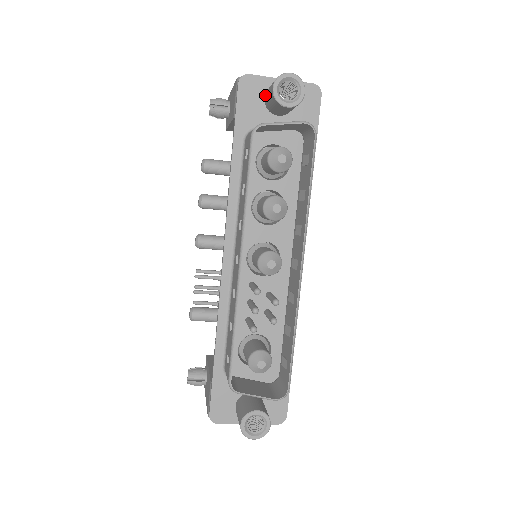
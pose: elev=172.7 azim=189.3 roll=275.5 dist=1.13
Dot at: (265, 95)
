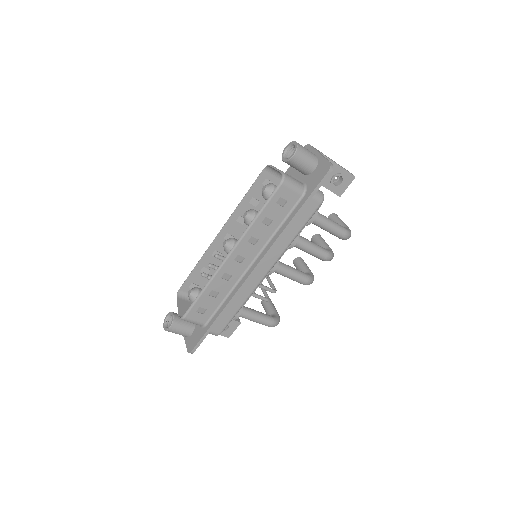
Dot at: occluded
